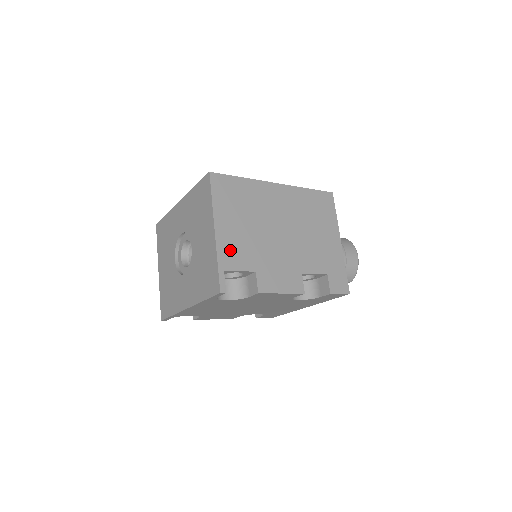
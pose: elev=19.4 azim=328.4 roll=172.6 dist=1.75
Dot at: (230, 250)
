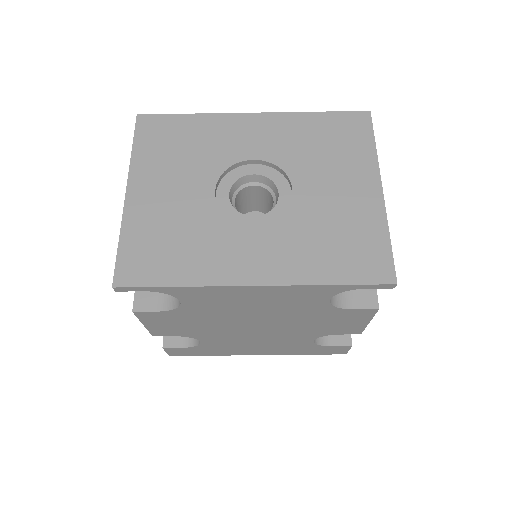
Dot at: occluded
